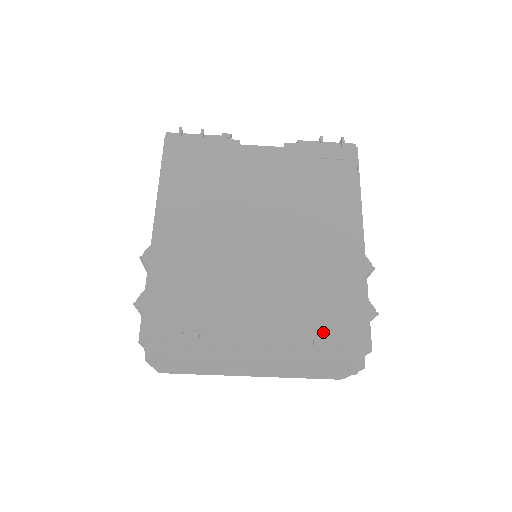
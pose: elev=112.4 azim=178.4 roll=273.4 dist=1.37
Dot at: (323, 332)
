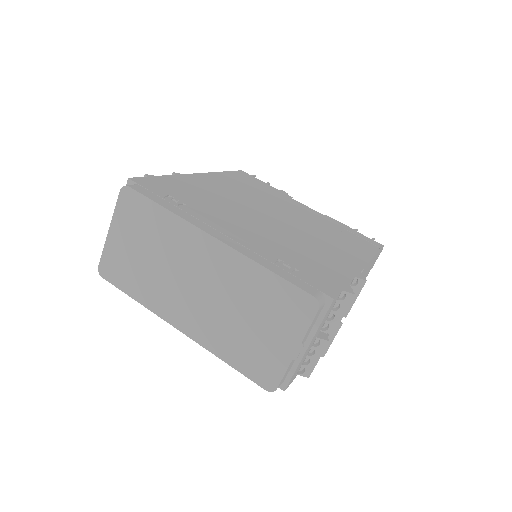
Dot at: (292, 265)
